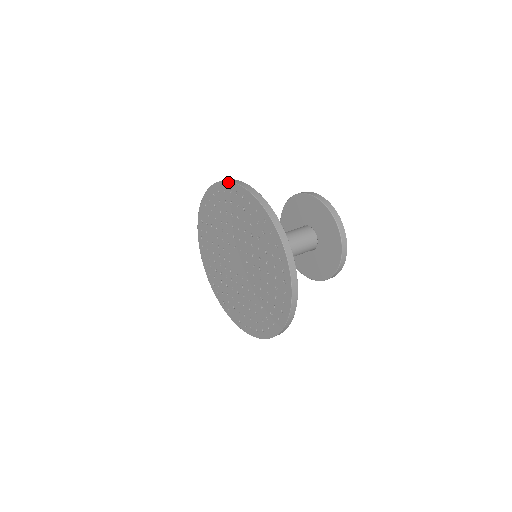
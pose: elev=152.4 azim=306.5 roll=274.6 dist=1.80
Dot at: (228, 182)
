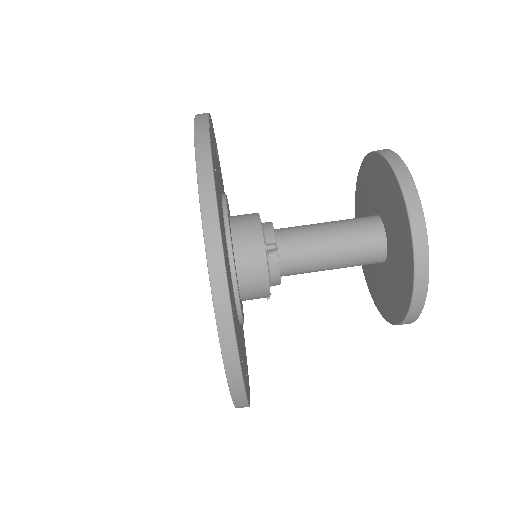
Dot at: (200, 210)
